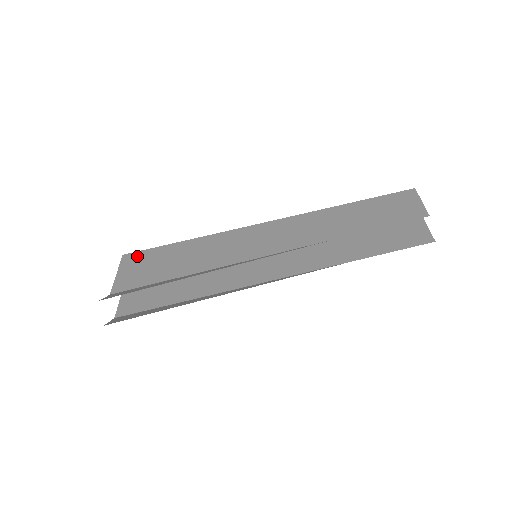
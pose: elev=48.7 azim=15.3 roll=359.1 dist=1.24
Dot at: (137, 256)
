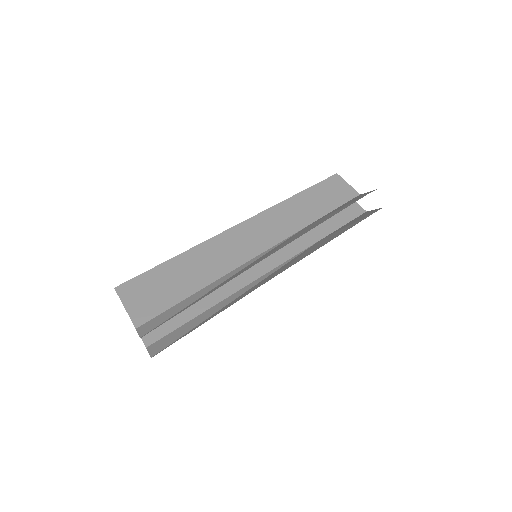
Dot at: (133, 285)
